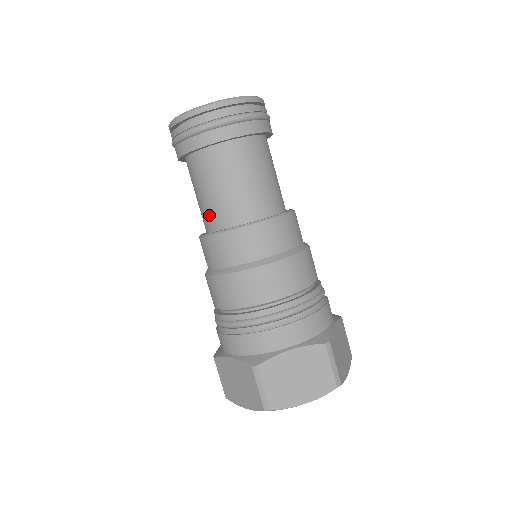
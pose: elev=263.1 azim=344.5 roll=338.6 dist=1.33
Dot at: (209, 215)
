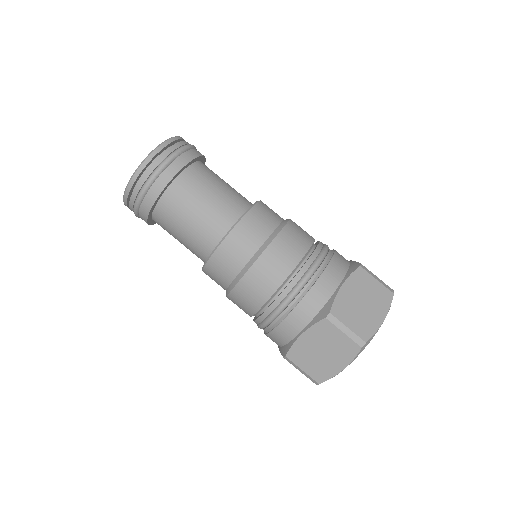
Dot at: (203, 237)
